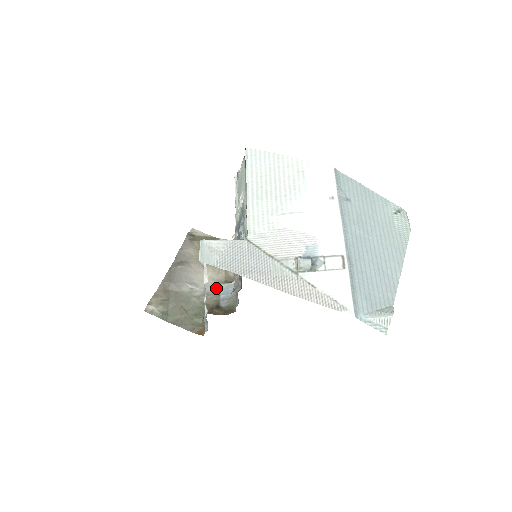
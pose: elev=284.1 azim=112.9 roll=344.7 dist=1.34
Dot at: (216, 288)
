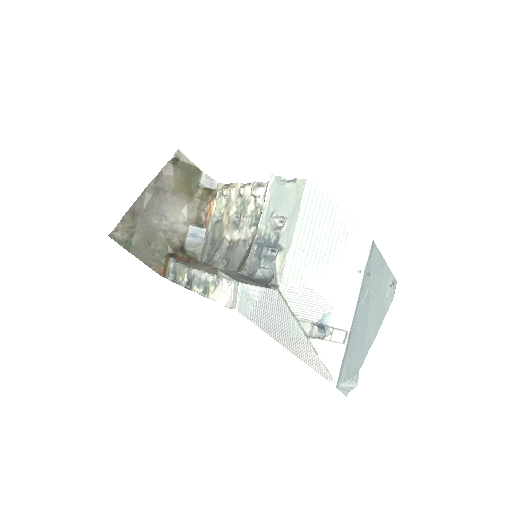
Dot at: (185, 227)
